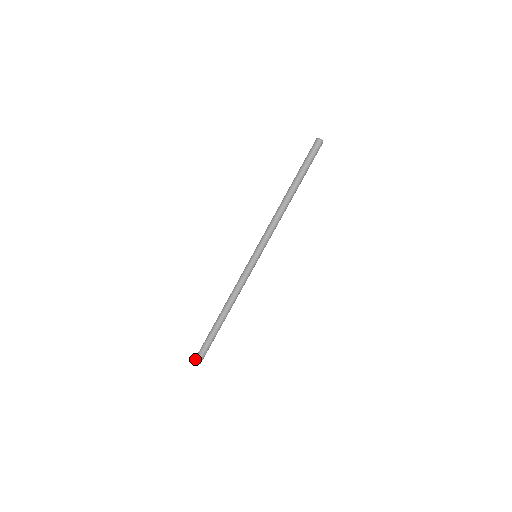
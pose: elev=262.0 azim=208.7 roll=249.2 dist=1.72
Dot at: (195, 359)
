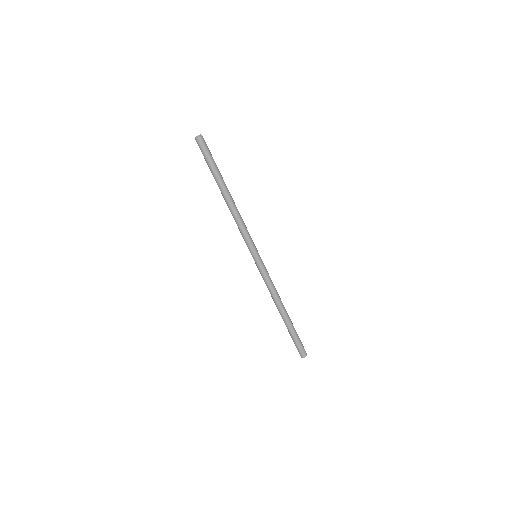
Dot at: (302, 356)
